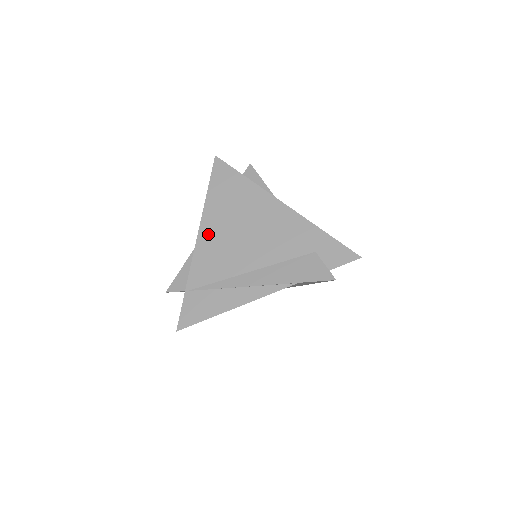
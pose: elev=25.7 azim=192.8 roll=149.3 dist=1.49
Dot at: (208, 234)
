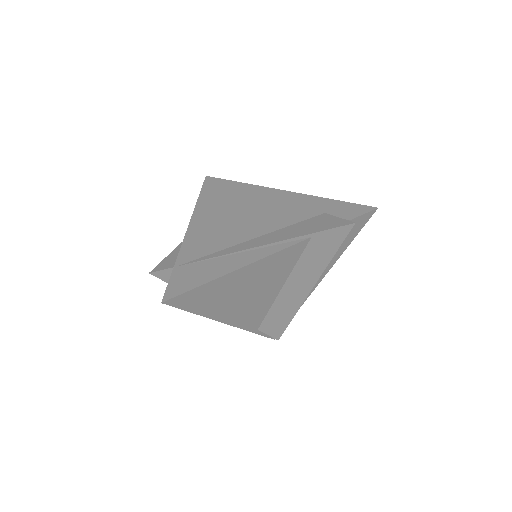
Dot at: (201, 222)
